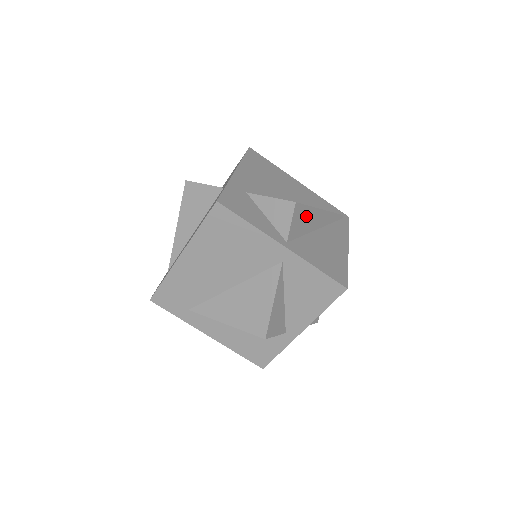
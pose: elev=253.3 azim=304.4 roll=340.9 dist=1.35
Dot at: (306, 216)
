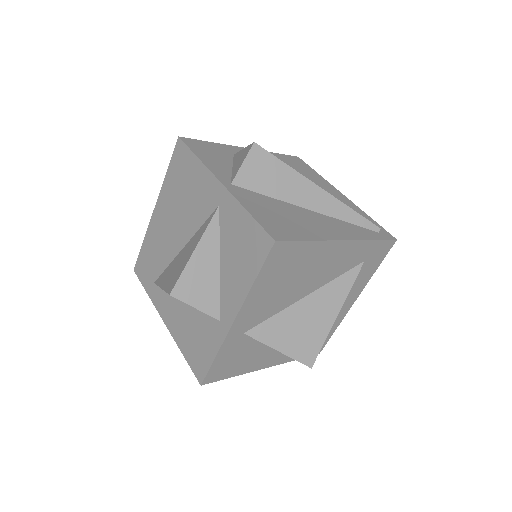
Dot at: (279, 175)
